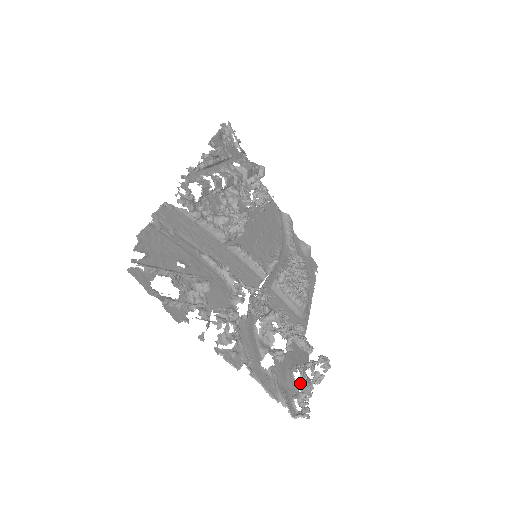
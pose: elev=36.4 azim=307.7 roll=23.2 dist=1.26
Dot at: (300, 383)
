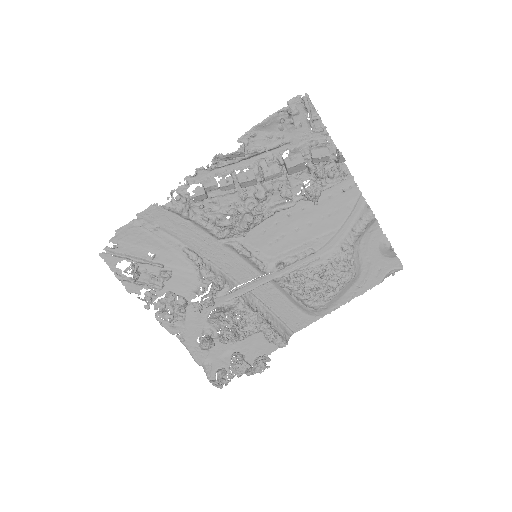
Dot at: (232, 365)
